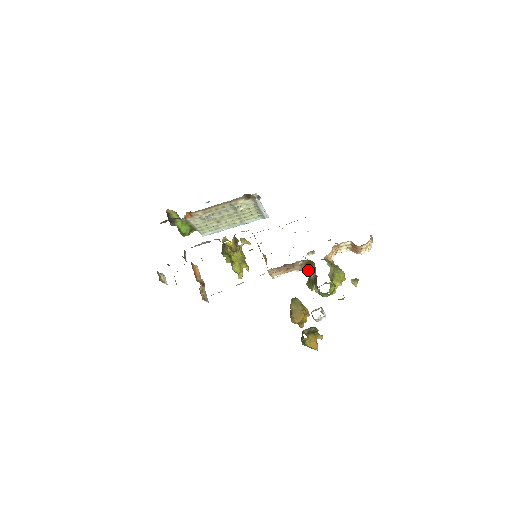
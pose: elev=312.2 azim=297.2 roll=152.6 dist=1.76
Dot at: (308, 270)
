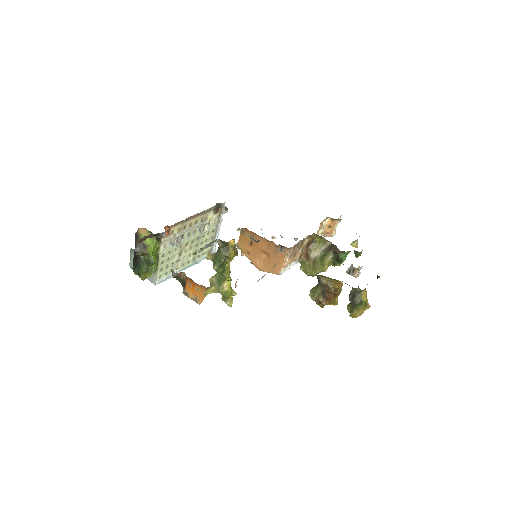
Dot at: (310, 252)
